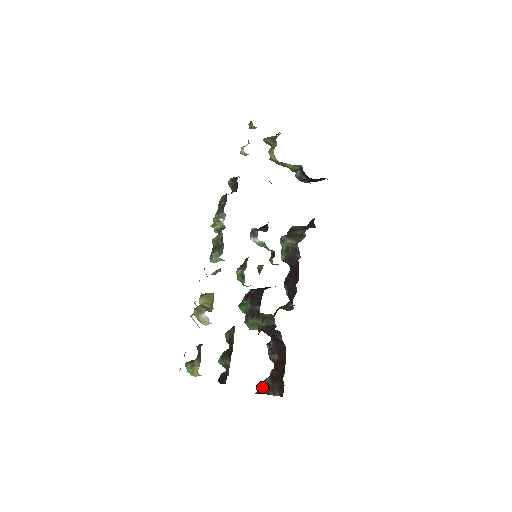
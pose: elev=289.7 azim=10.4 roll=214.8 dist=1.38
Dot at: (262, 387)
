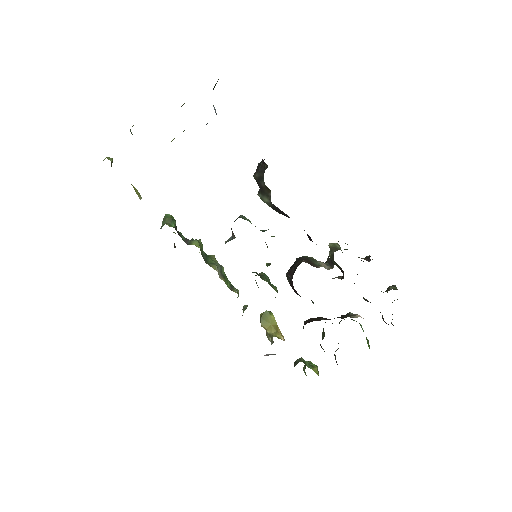
Dot at: occluded
